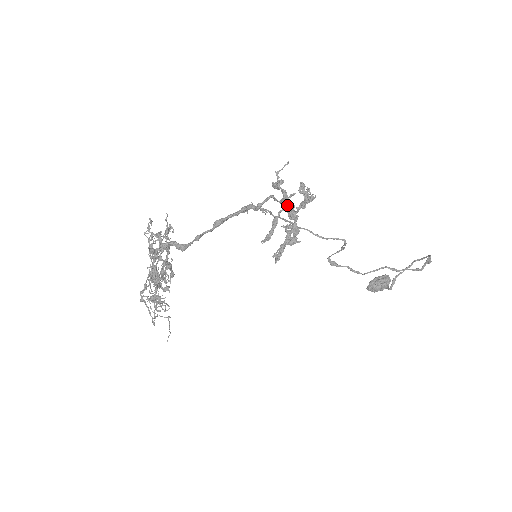
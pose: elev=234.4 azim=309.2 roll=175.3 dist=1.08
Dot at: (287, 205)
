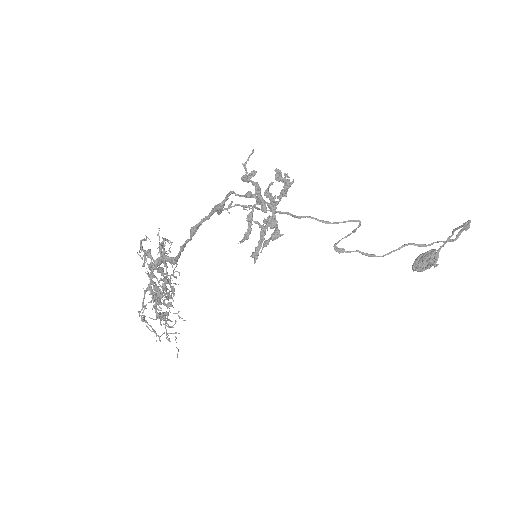
Dot at: (256, 198)
